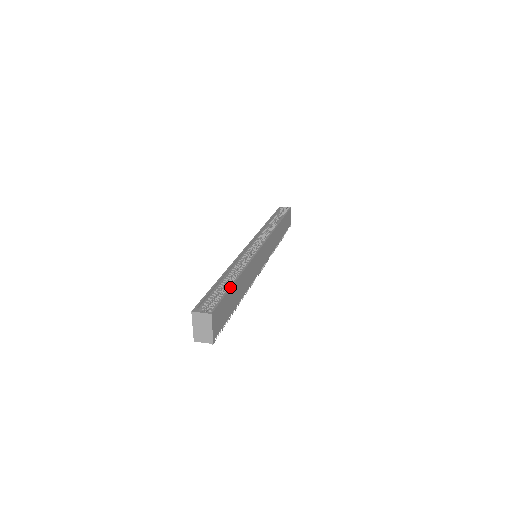
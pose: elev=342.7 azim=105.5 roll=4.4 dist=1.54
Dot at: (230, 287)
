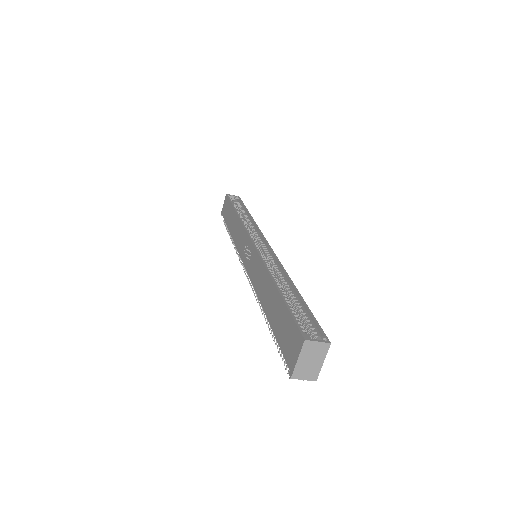
Dot at: (305, 302)
